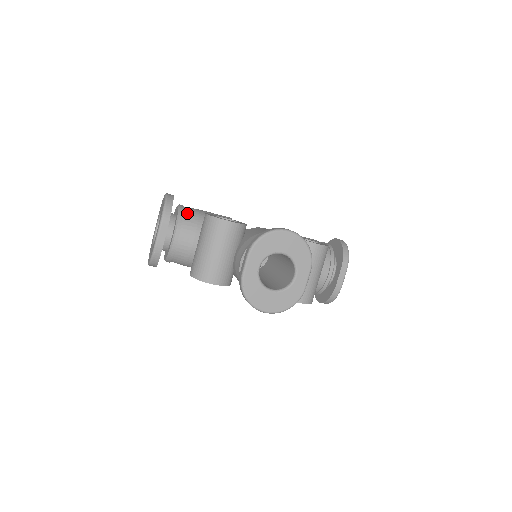
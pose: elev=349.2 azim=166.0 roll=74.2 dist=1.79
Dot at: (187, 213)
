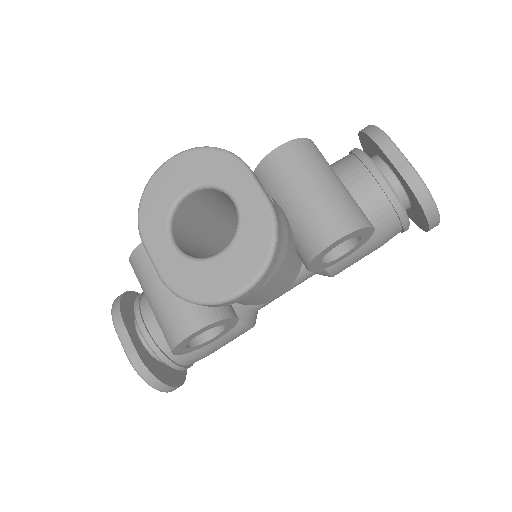
Dot at: occluded
